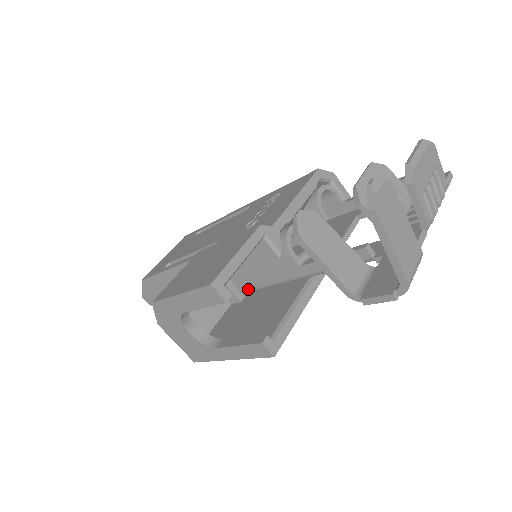
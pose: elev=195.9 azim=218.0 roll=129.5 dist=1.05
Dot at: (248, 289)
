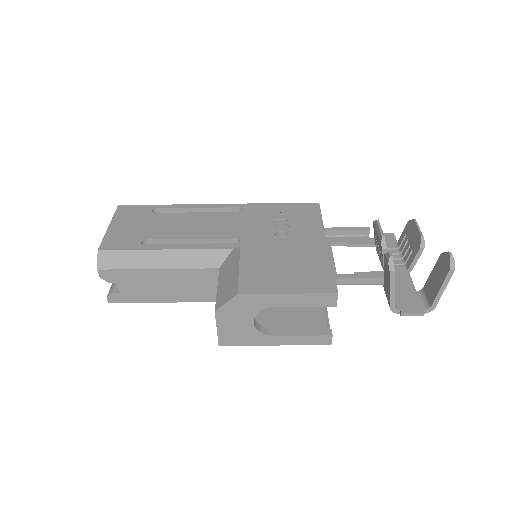
Dot at: occluded
